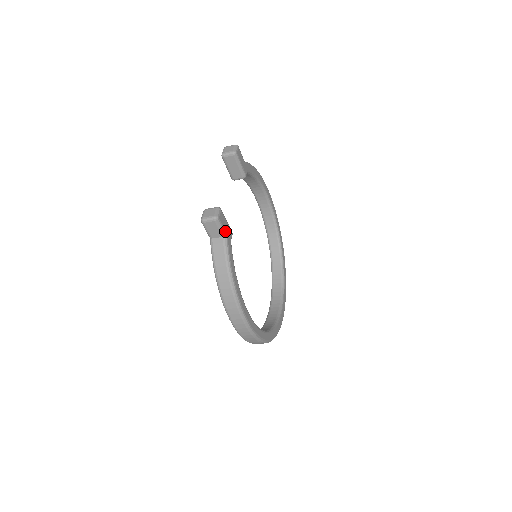
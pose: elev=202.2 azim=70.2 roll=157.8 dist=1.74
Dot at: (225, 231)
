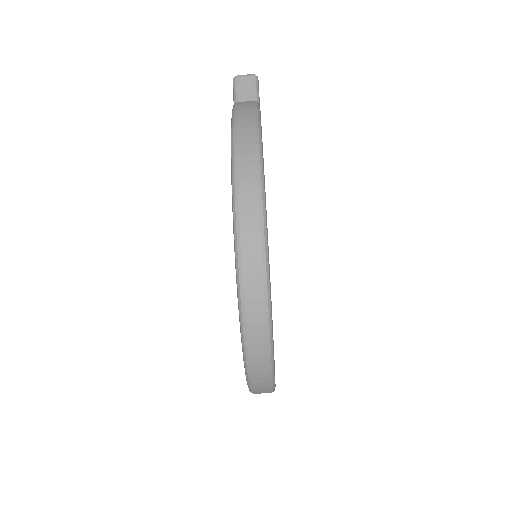
Dot at: (259, 99)
